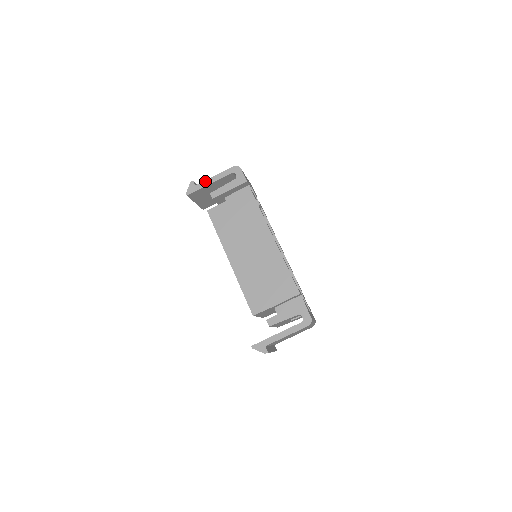
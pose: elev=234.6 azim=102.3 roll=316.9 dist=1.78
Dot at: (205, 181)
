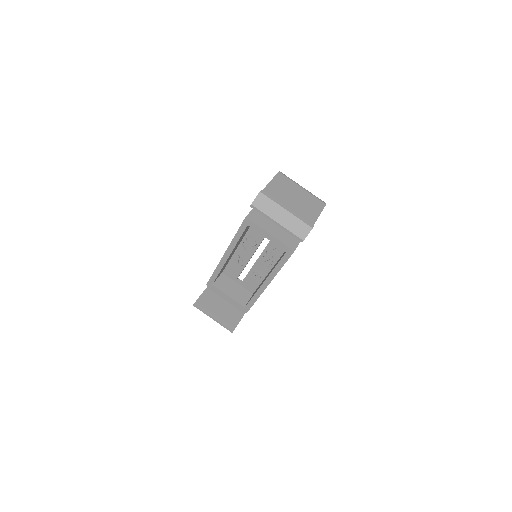
Dot at: occluded
